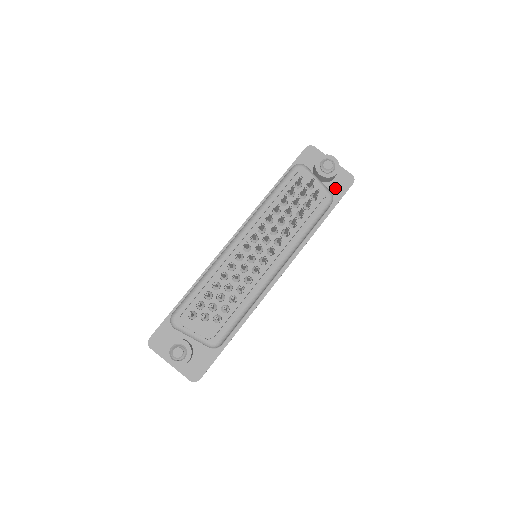
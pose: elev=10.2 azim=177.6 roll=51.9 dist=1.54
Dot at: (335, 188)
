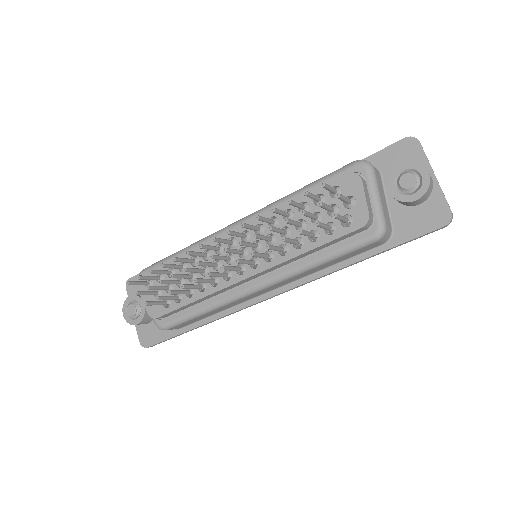
Dot at: (411, 220)
